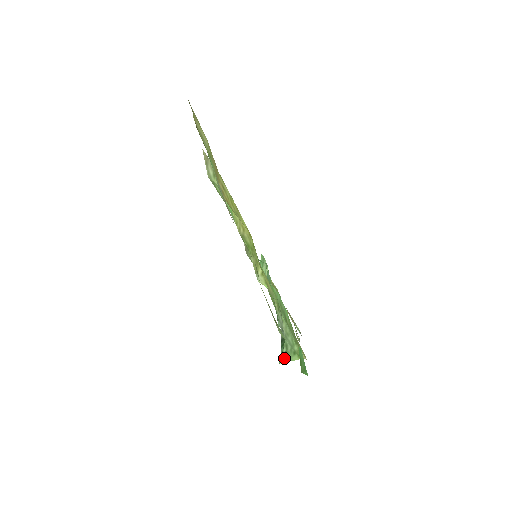
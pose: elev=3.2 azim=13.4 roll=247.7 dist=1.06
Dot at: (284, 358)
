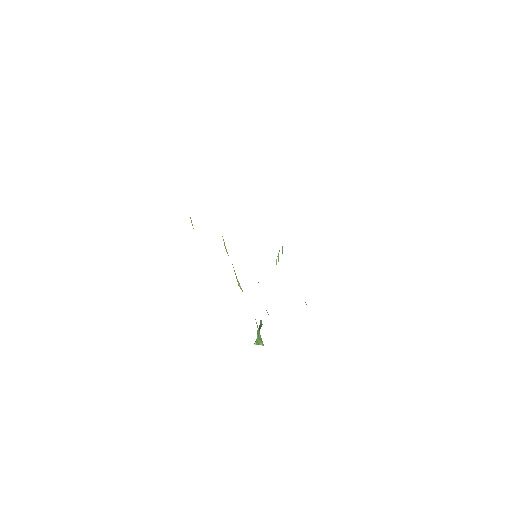
Dot at: (256, 342)
